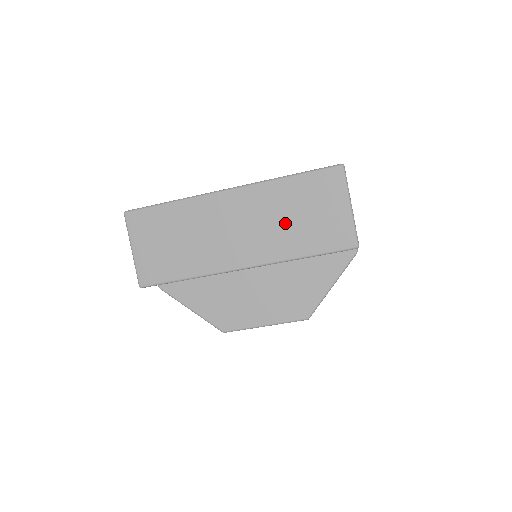
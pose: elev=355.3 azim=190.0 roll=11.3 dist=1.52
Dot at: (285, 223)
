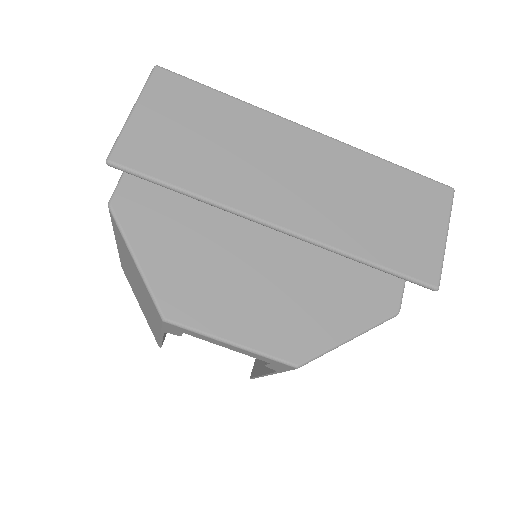
Dot at: (362, 207)
